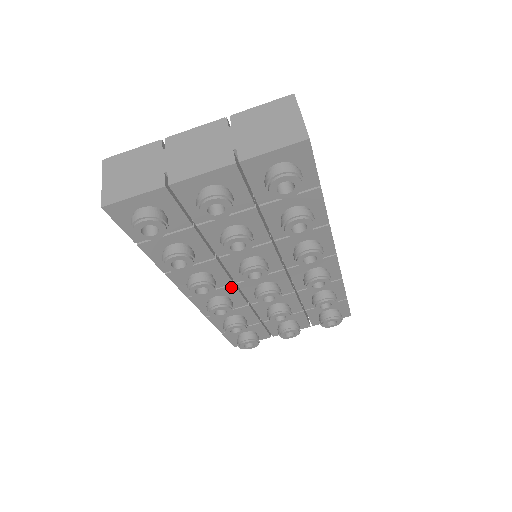
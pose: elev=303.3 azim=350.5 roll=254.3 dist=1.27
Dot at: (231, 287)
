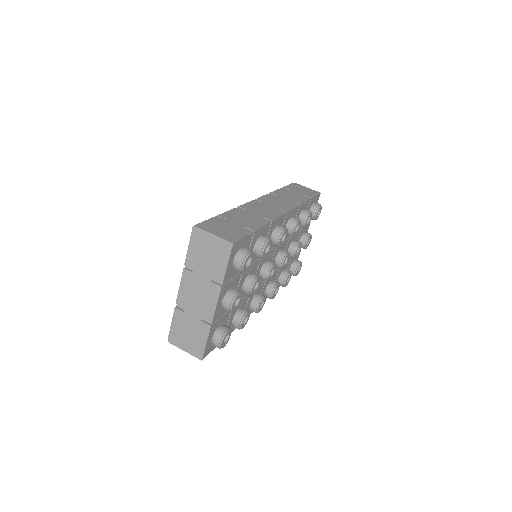
Dot at: (266, 281)
